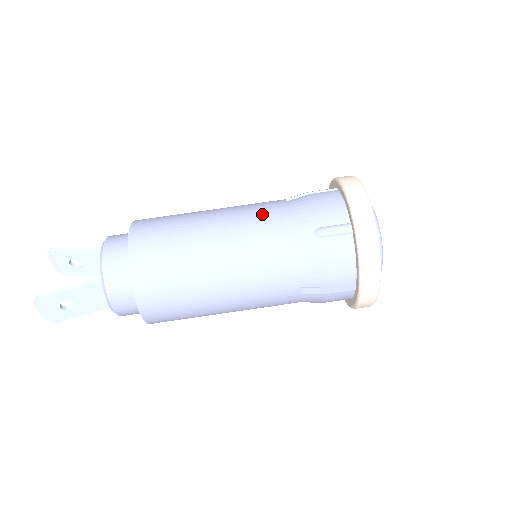
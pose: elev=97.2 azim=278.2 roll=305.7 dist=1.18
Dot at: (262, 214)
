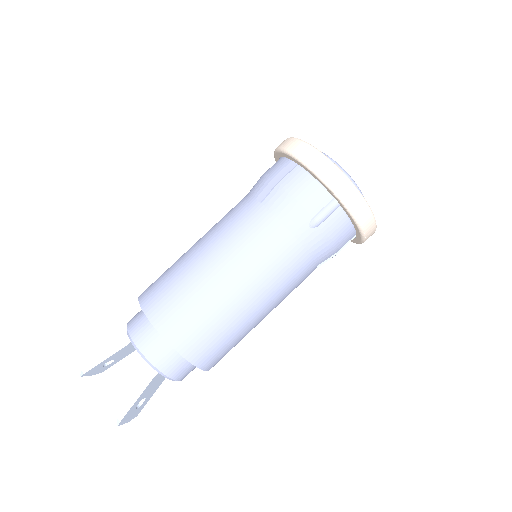
Dot at: (254, 235)
